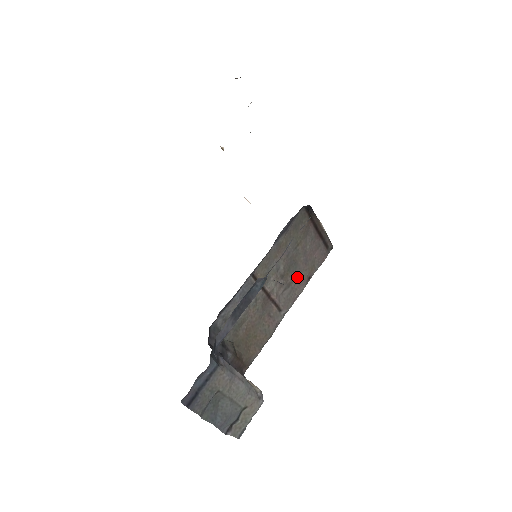
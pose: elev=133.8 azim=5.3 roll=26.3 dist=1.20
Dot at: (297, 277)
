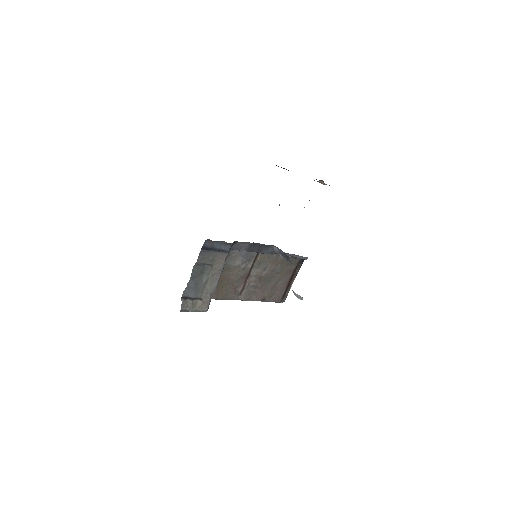
Dot at: (262, 289)
